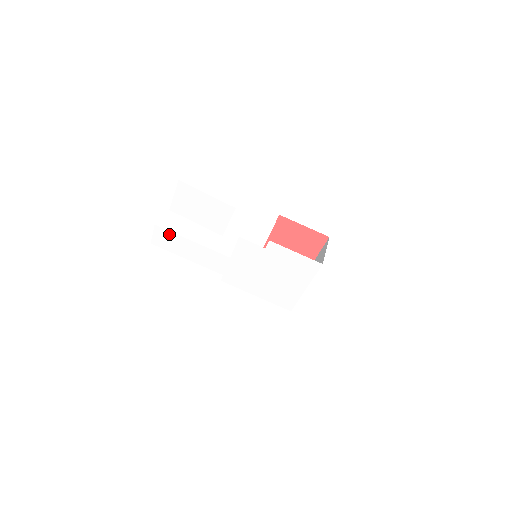
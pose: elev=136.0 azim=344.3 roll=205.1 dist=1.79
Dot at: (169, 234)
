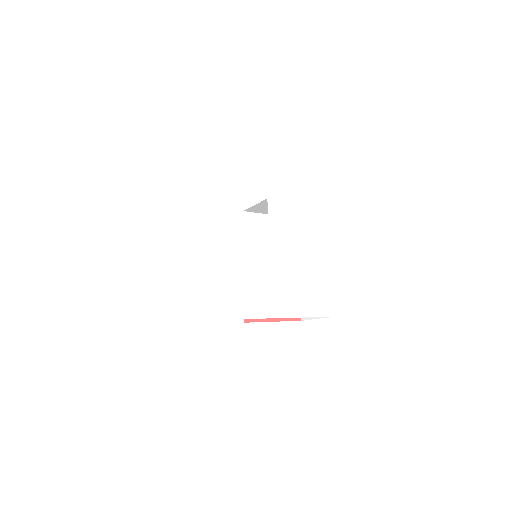
Dot at: (137, 259)
